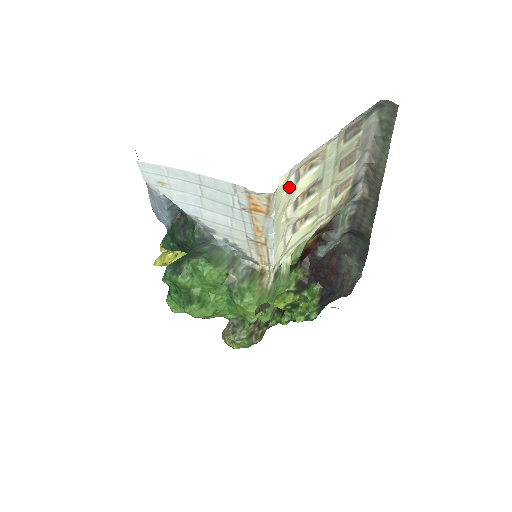
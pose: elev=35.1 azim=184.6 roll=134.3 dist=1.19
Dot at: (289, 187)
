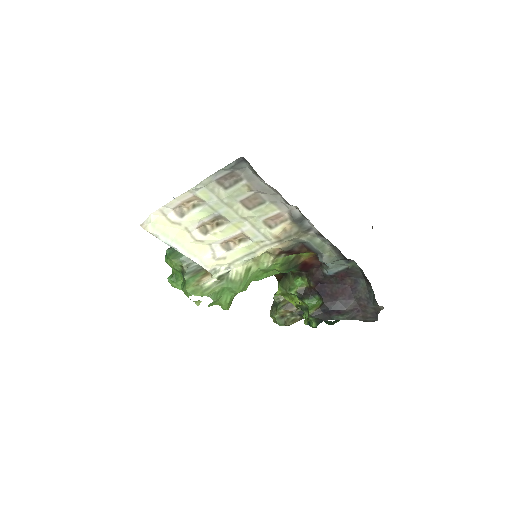
Dot at: (172, 220)
